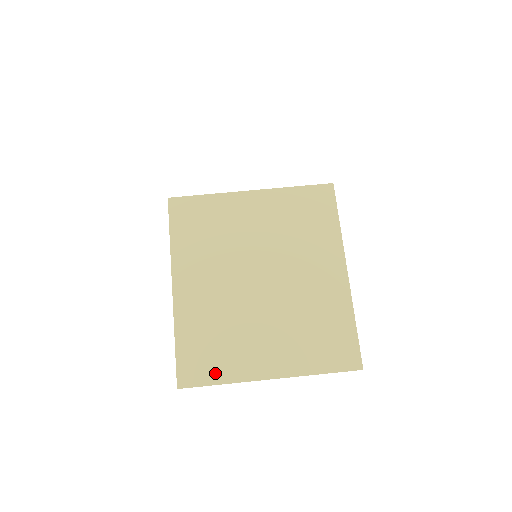
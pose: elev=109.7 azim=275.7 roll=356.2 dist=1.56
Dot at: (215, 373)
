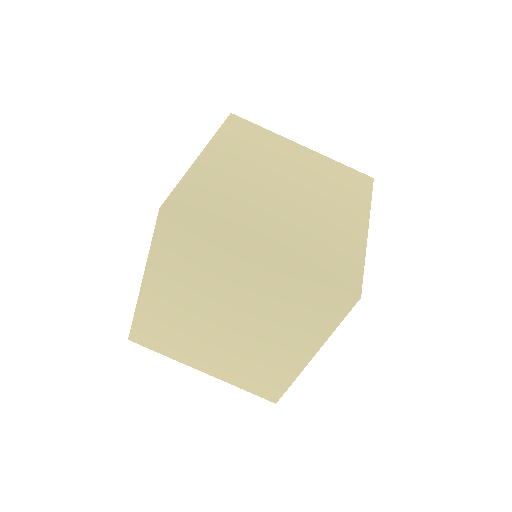
Dot at: (161, 348)
